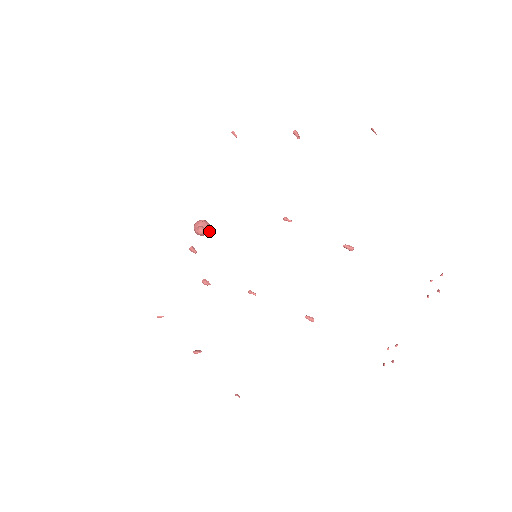
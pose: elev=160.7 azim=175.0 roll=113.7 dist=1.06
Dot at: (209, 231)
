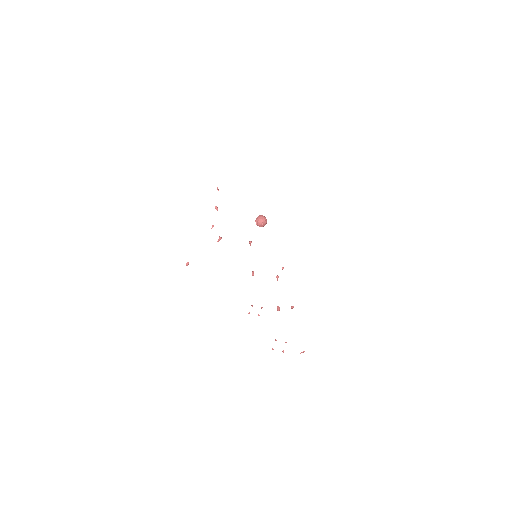
Dot at: (261, 226)
